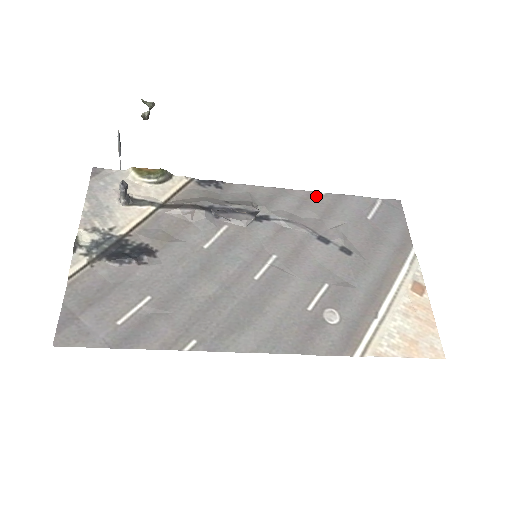
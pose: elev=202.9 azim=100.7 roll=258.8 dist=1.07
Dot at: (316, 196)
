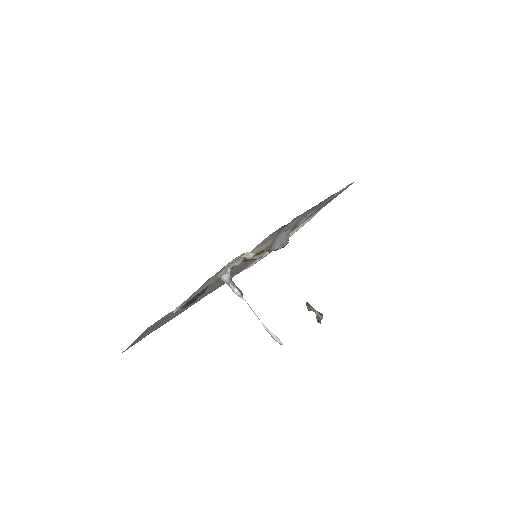
Dot at: occluded
